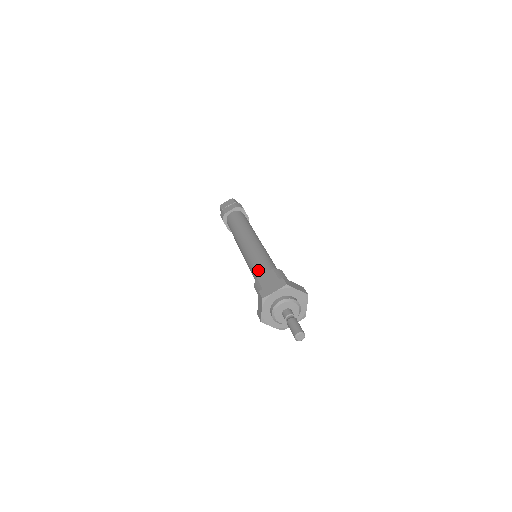
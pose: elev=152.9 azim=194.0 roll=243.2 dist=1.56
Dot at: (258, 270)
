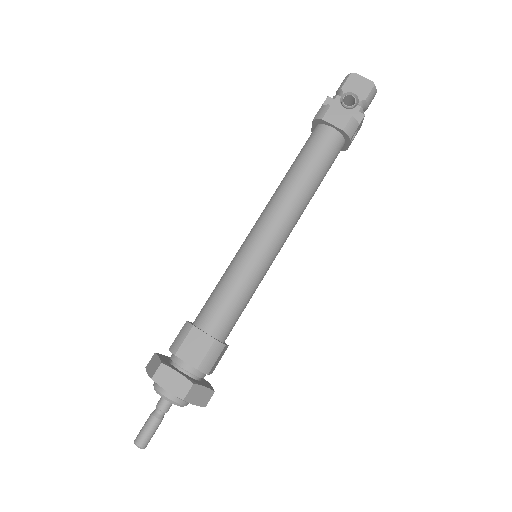
Dot at: (212, 308)
